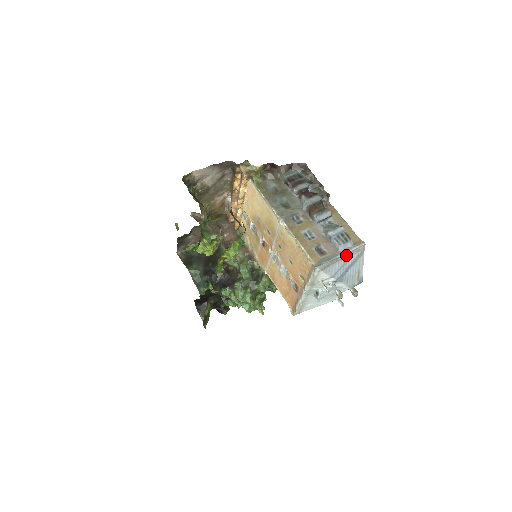
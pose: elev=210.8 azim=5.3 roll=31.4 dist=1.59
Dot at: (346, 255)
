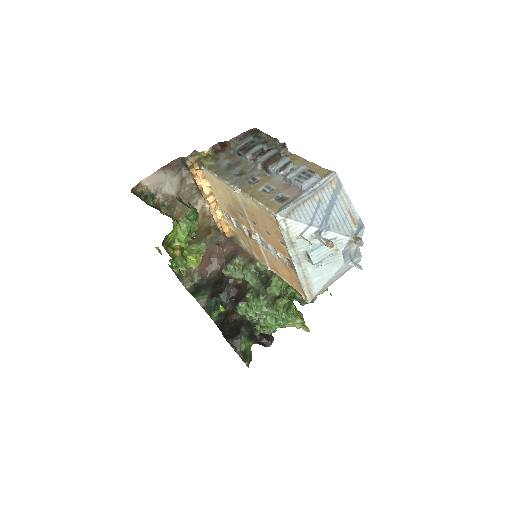
Dot at: (314, 192)
